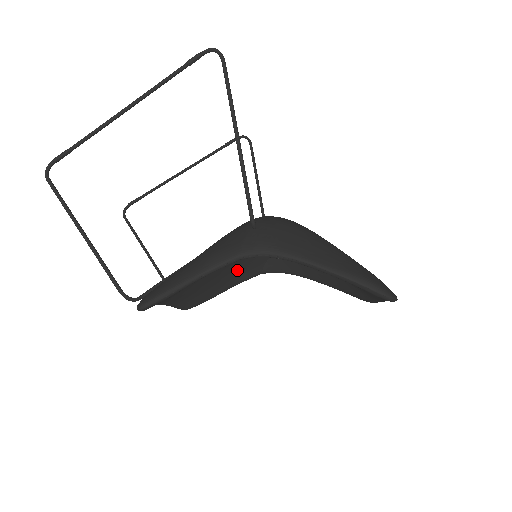
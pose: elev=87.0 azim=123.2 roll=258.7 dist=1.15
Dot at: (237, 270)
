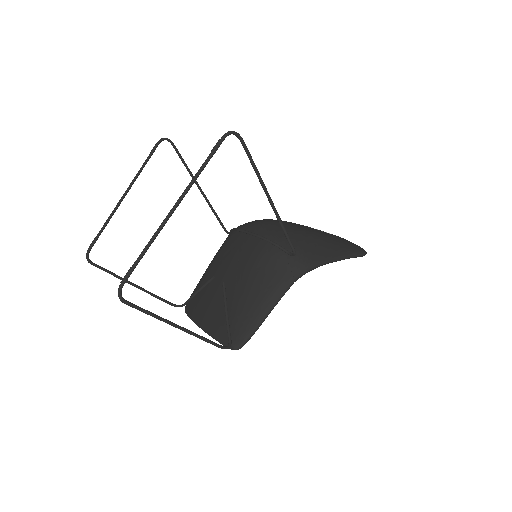
Dot at: occluded
